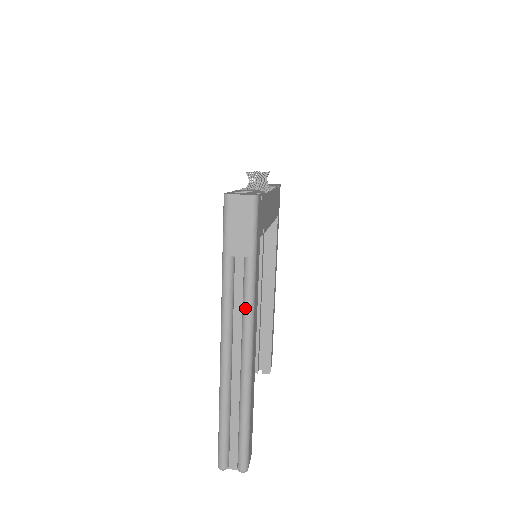
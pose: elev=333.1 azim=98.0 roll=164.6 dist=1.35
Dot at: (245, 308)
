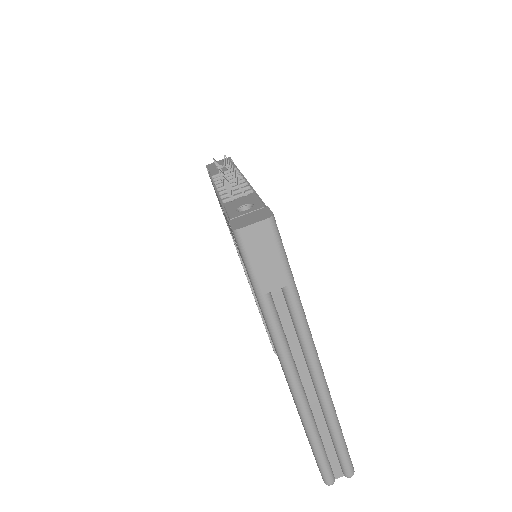
Dot at: (302, 336)
